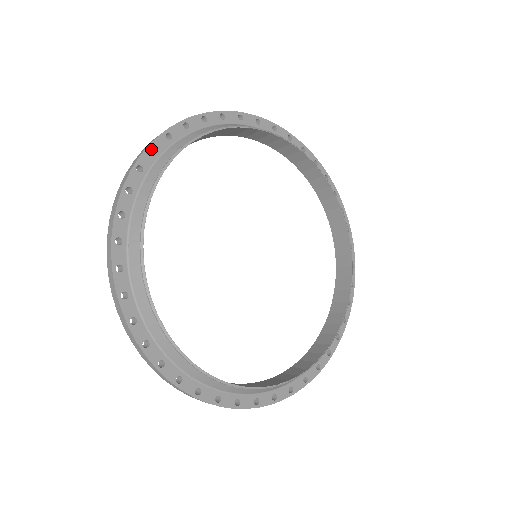
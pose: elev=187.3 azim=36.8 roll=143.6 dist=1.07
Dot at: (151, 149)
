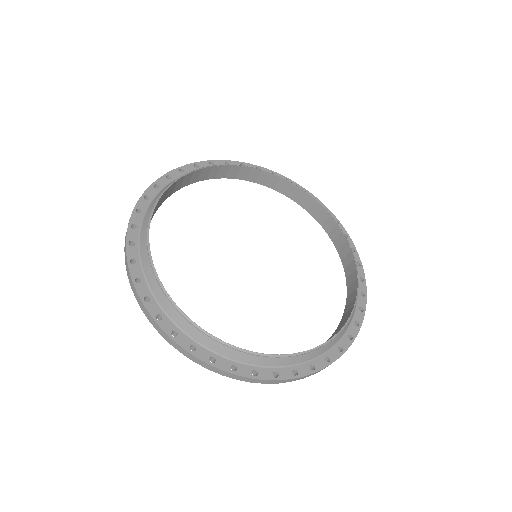
Dot at: occluded
